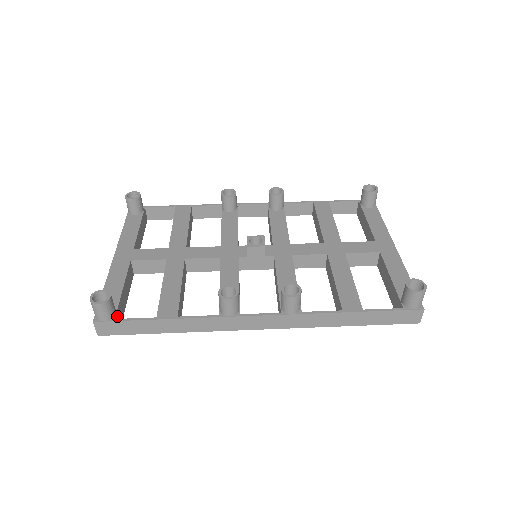
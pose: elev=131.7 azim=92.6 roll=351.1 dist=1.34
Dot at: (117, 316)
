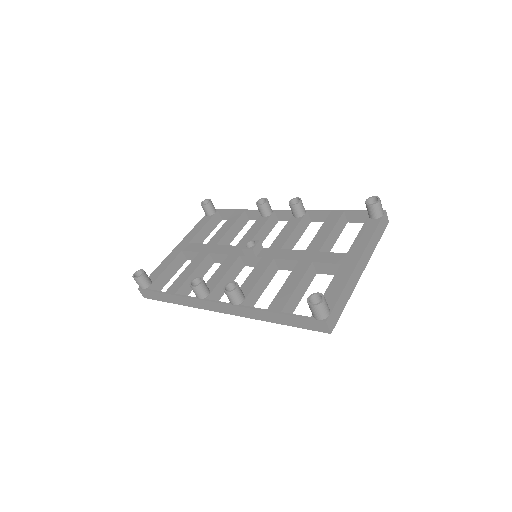
Dot at: (152, 287)
